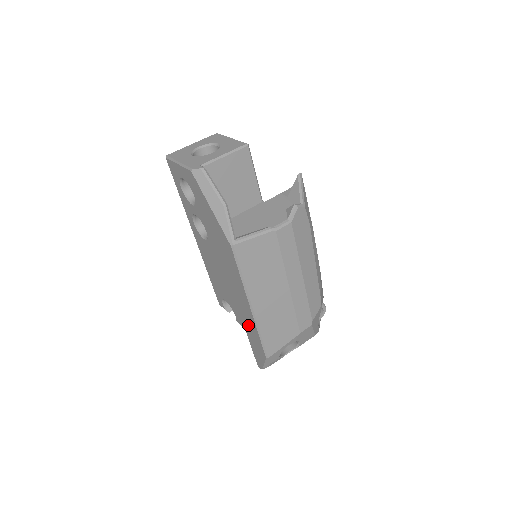
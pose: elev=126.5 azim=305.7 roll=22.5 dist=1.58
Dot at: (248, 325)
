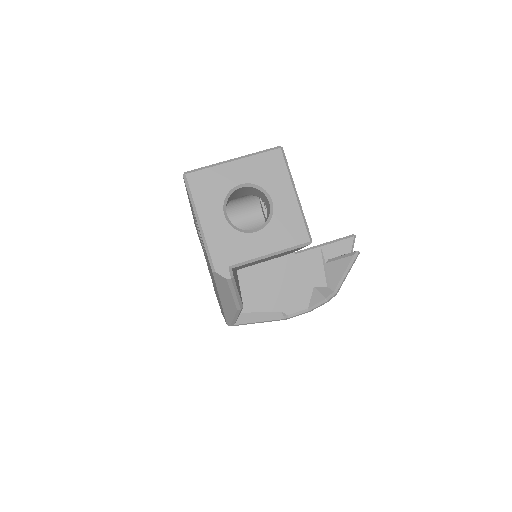
Dot at: occluded
